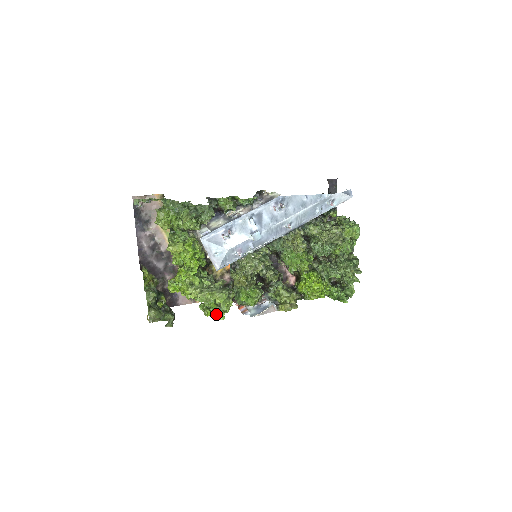
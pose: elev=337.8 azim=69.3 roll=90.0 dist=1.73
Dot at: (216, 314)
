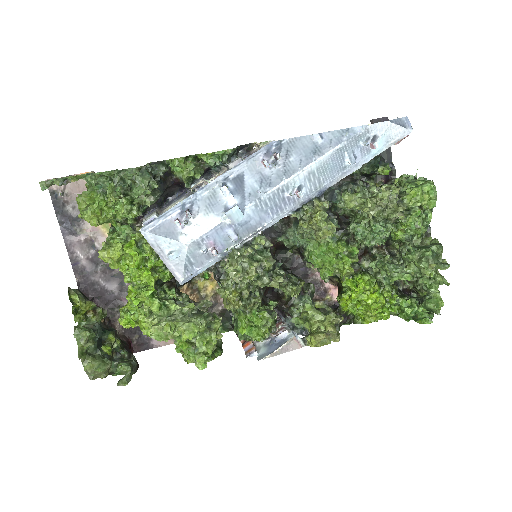
Dot at: (194, 359)
